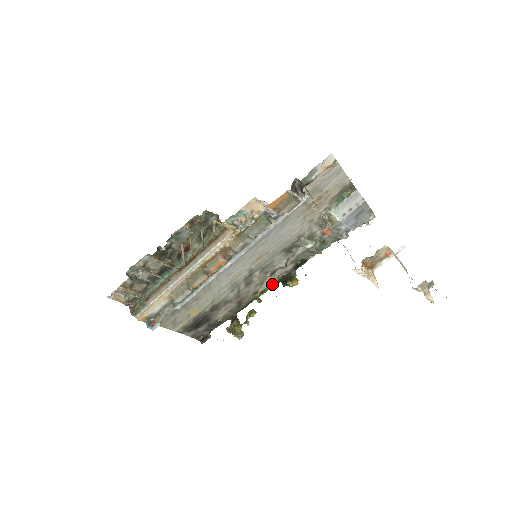
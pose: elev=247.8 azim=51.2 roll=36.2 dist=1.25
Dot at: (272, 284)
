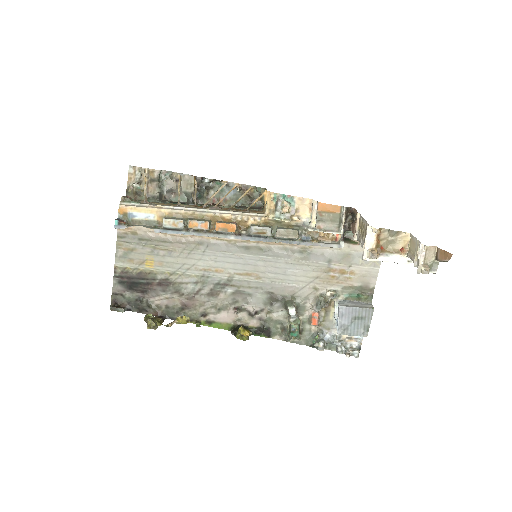
Dot at: (224, 324)
